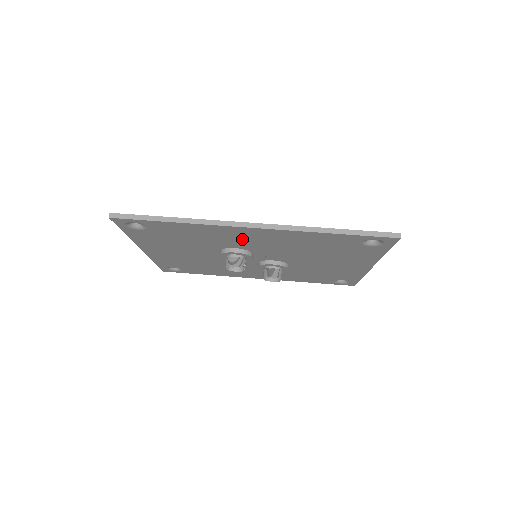
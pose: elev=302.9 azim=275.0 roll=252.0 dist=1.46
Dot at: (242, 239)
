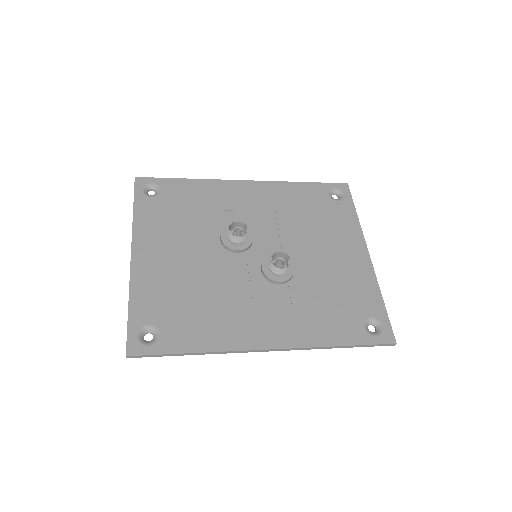
Dot at: (240, 204)
